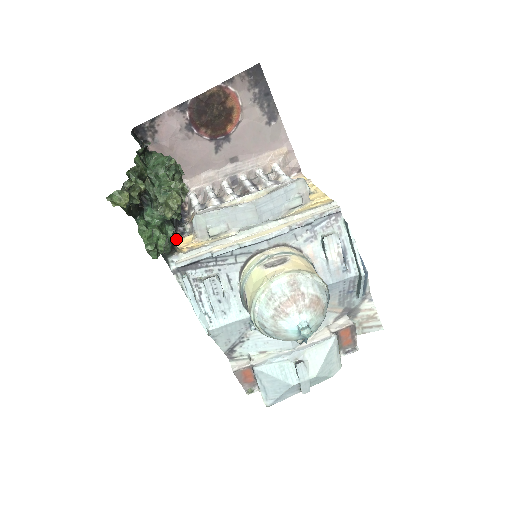
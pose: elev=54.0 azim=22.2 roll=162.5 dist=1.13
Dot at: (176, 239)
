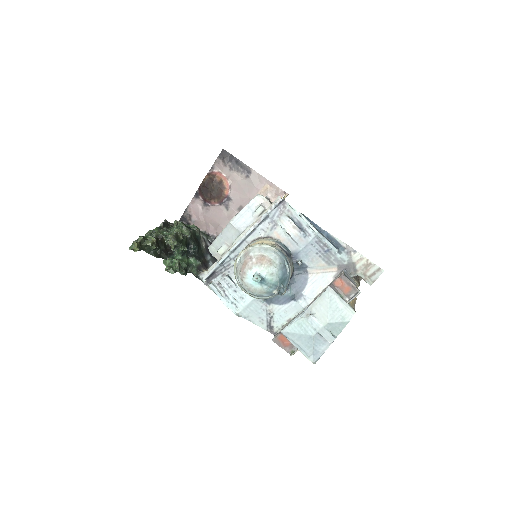
Dot at: occluded
